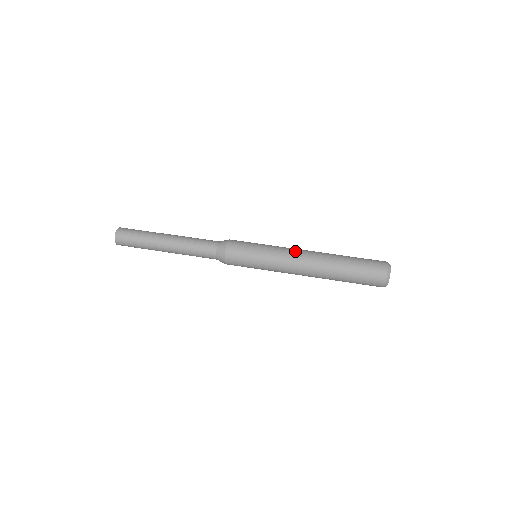
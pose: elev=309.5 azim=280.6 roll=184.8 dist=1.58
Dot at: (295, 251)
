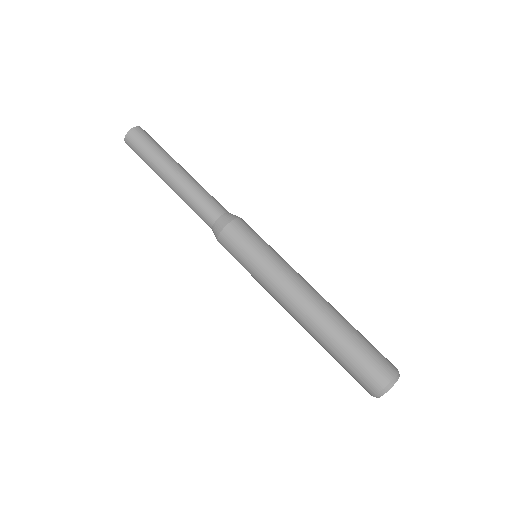
Dot at: (284, 298)
